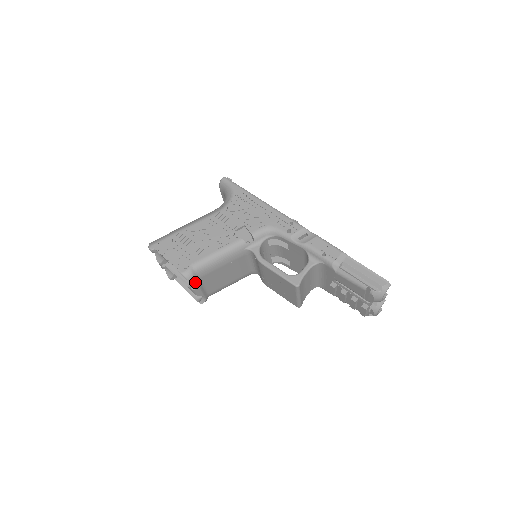
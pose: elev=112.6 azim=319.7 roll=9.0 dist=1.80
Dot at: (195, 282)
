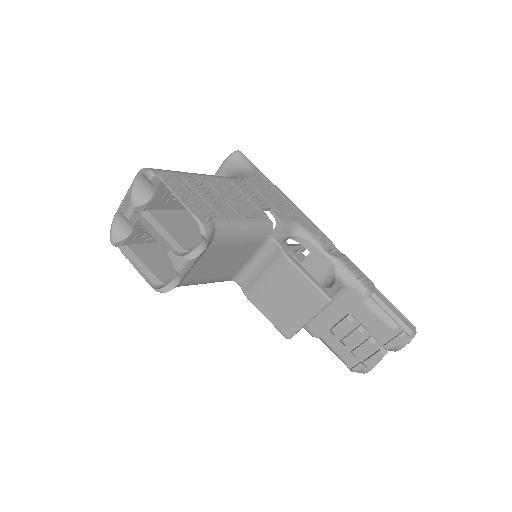
Dot at: (199, 248)
